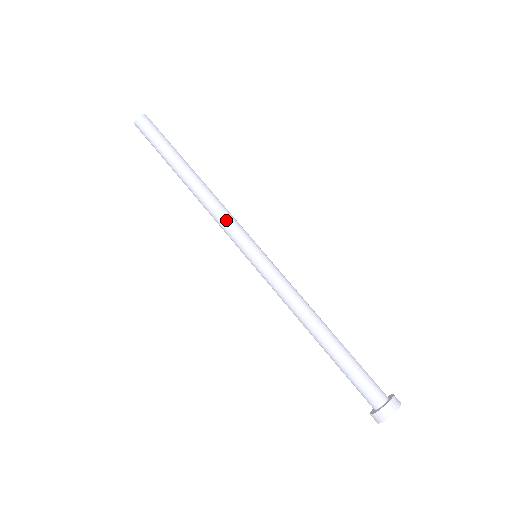
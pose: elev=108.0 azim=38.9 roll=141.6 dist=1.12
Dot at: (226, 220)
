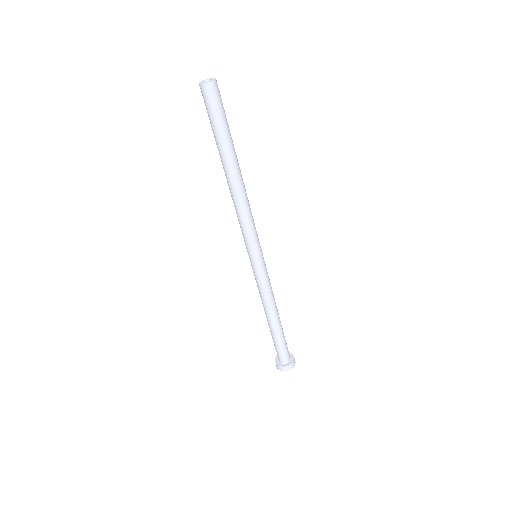
Dot at: (246, 227)
